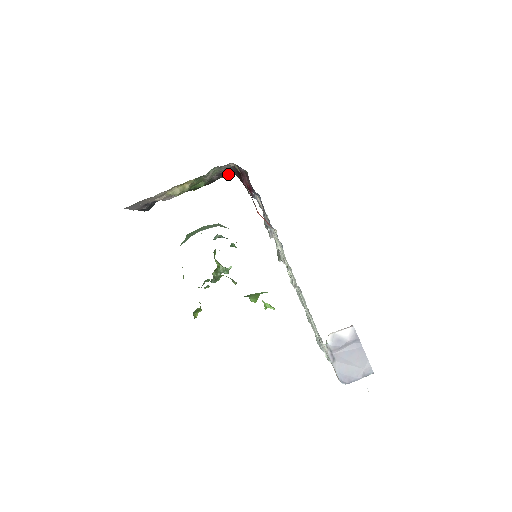
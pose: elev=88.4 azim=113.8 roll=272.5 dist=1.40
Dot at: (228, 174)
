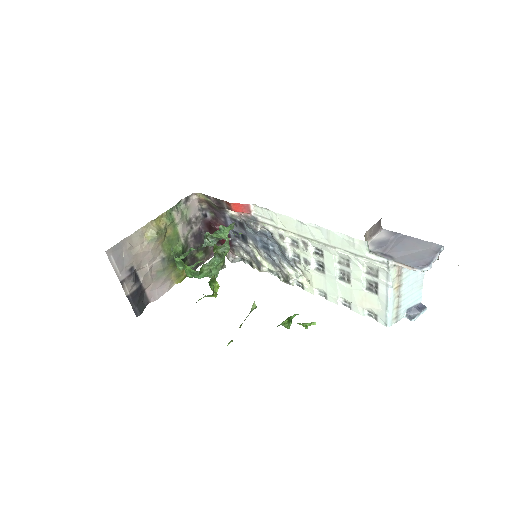
Dot at: (203, 248)
